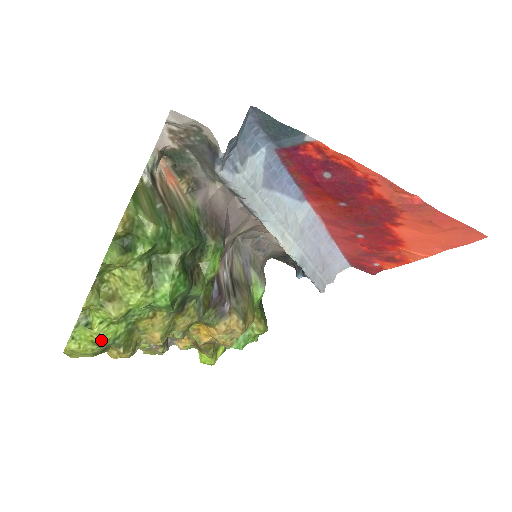
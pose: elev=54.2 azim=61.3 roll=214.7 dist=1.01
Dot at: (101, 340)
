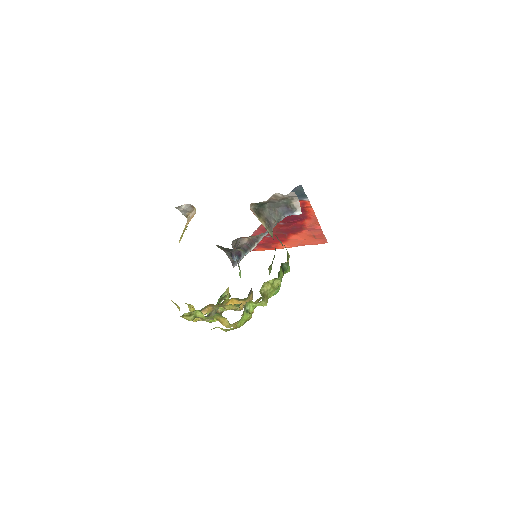
Dot at: occluded
